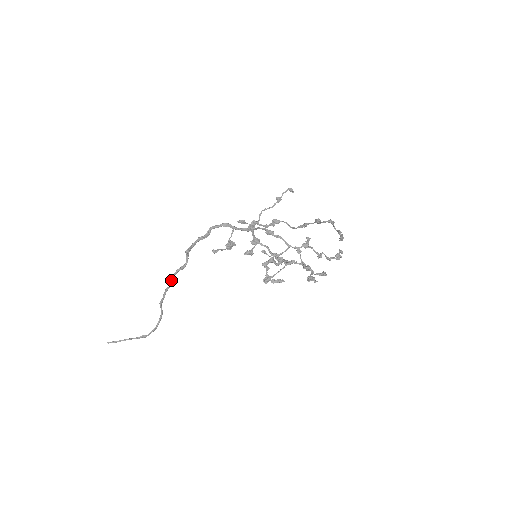
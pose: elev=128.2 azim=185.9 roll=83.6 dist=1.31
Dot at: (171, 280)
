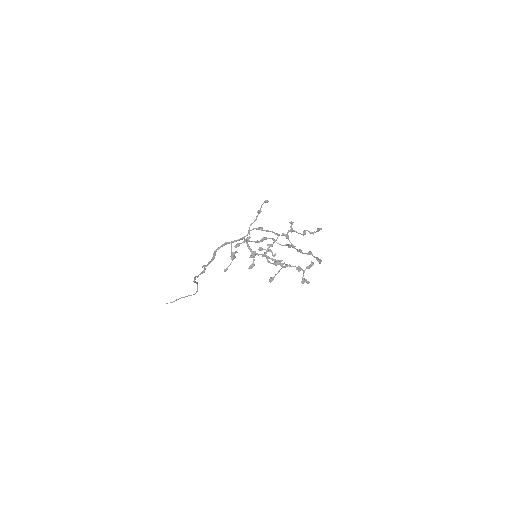
Dot at: (197, 277)
